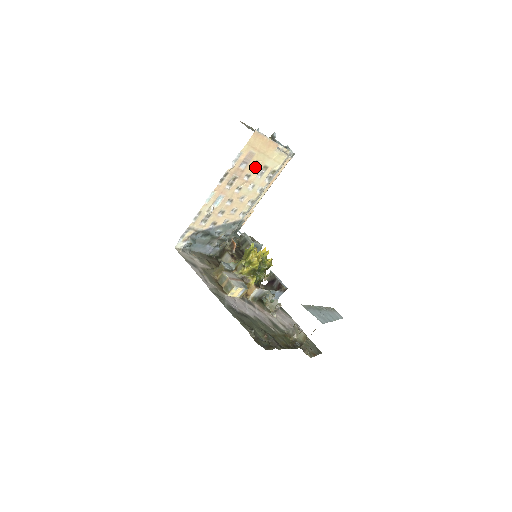
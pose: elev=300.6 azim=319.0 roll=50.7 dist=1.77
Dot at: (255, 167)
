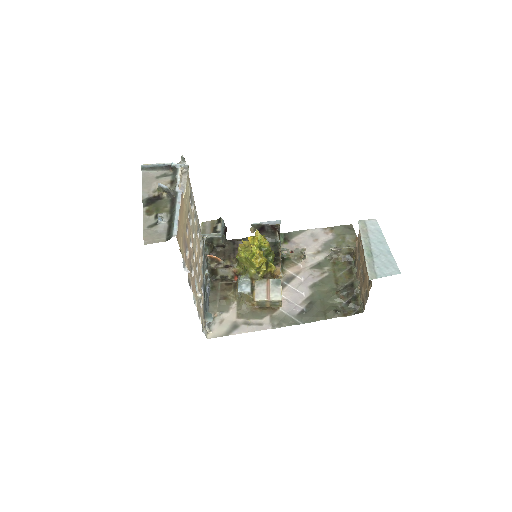
Dot at: (187, 230)
